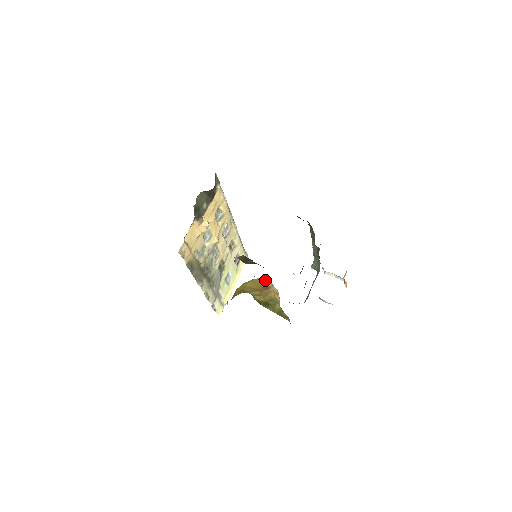
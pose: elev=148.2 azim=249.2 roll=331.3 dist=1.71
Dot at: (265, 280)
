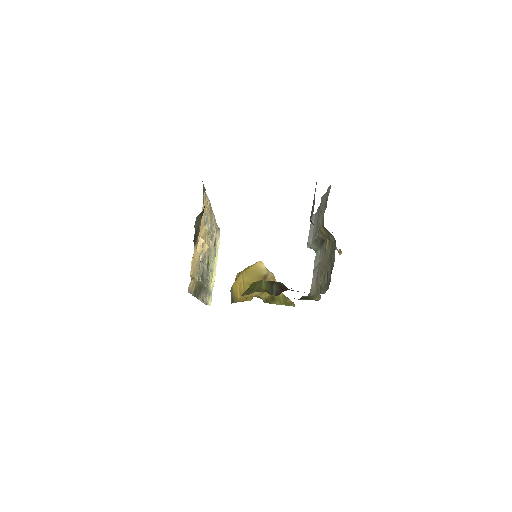
Dot at: (259, 267)
